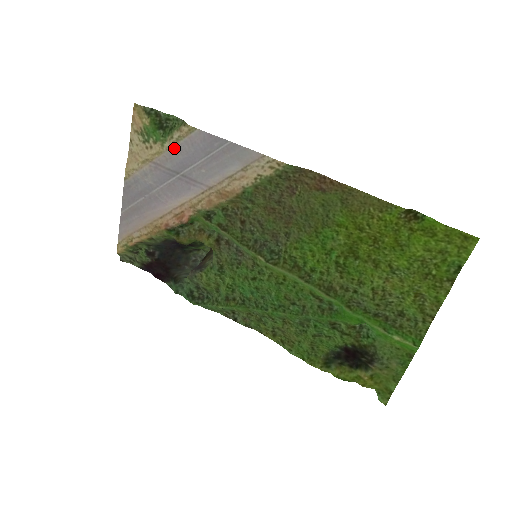
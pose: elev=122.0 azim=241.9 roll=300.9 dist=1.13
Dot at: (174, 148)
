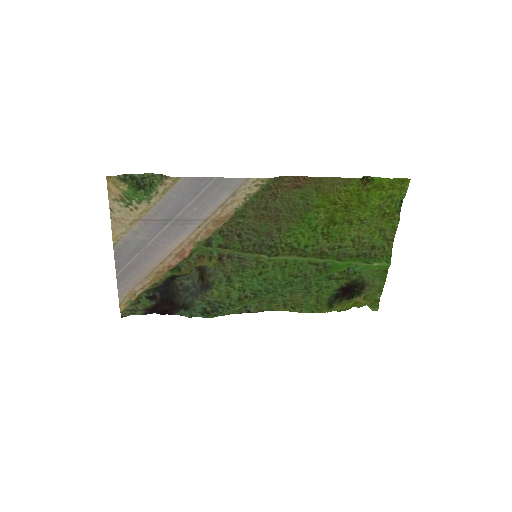
Dot at: (161, 201)
